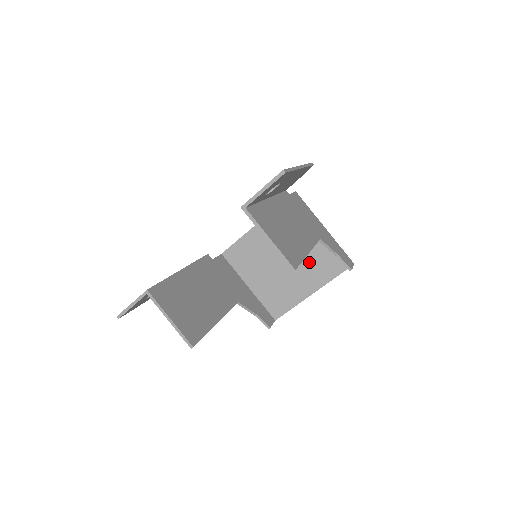
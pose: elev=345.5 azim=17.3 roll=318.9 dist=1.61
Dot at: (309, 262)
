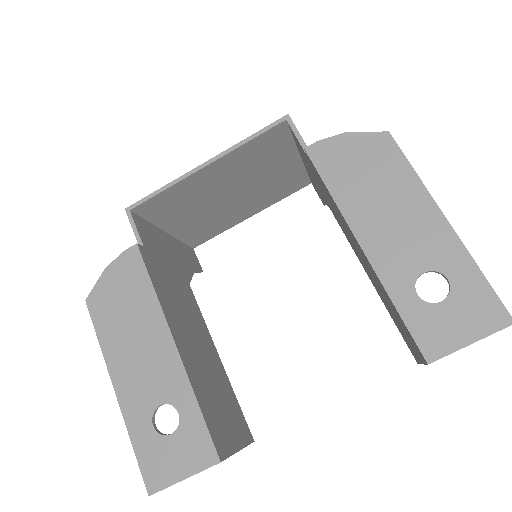
Dot at: (264, 190)
